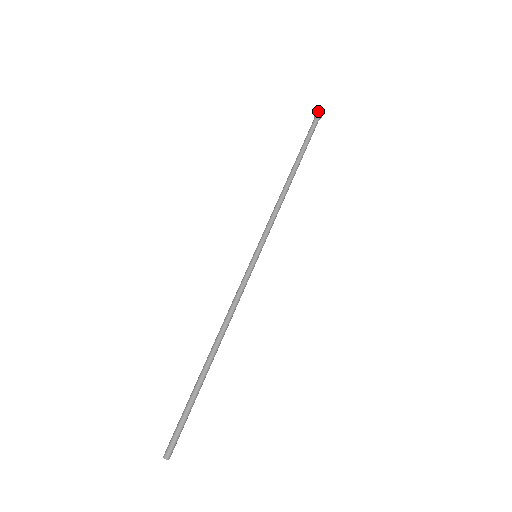
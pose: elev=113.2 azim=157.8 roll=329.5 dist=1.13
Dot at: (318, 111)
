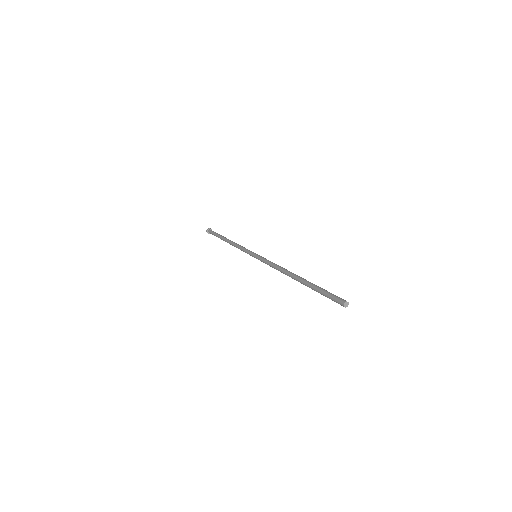
Dot at: (208, 228)
